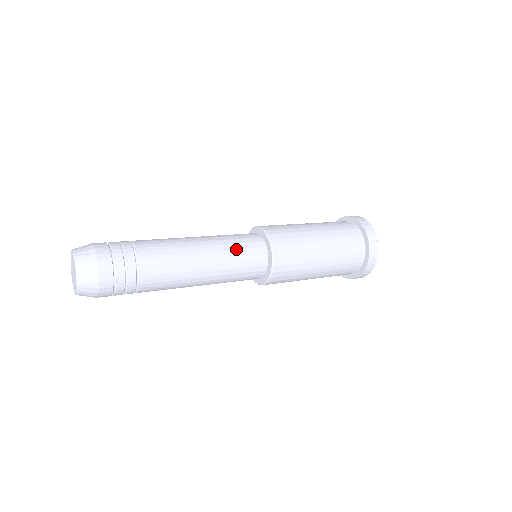
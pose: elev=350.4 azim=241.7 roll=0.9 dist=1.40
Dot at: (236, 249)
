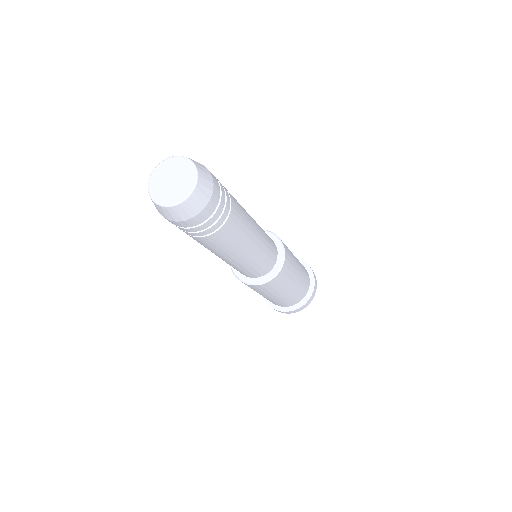
Dot at: occluded
